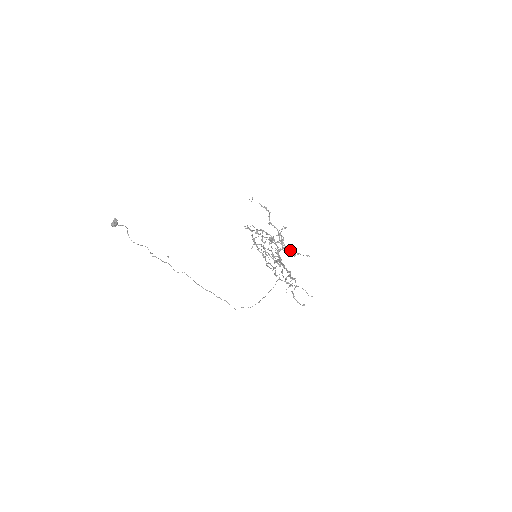
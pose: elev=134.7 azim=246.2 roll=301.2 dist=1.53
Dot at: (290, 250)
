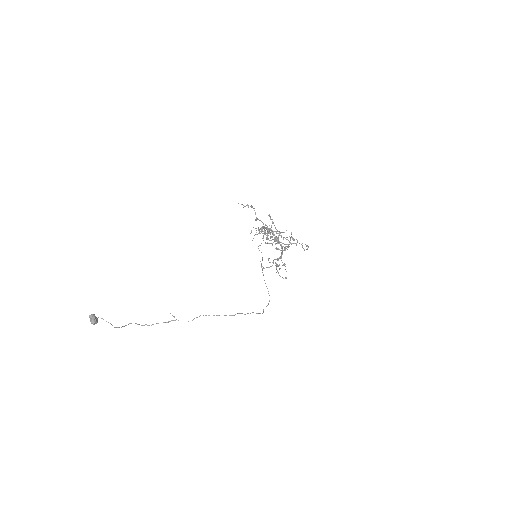
Dot at: (281, 232)
